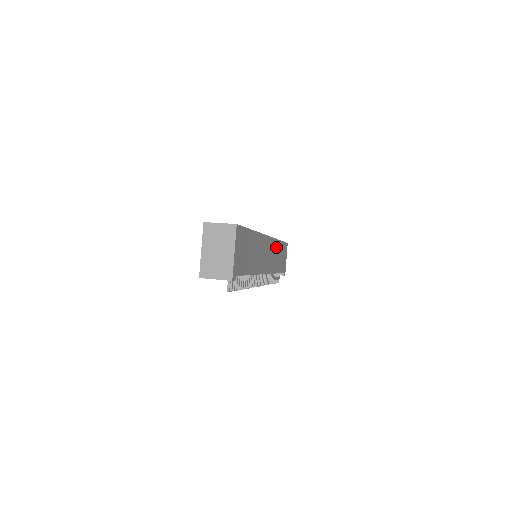
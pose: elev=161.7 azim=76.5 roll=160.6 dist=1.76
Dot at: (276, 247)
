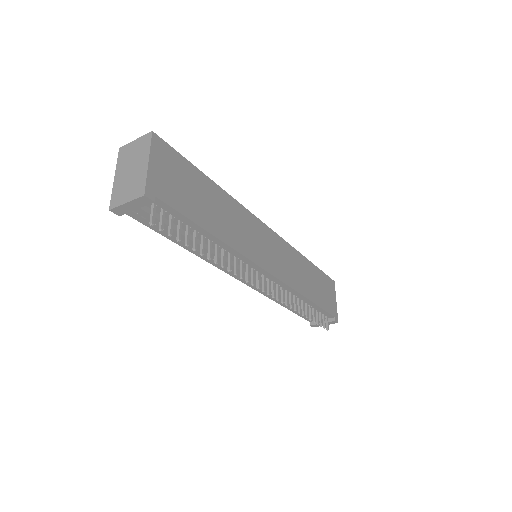
Dot at: (297, 260)
